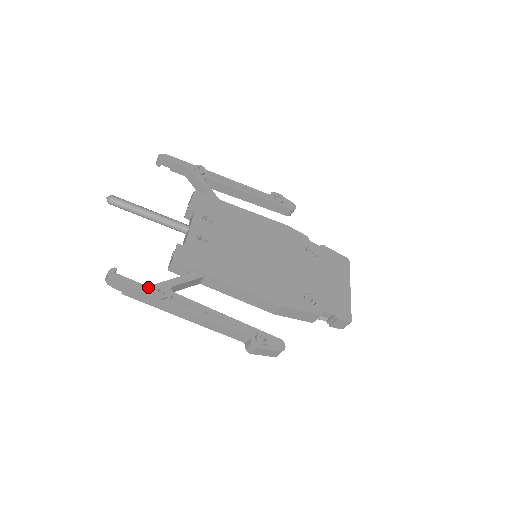
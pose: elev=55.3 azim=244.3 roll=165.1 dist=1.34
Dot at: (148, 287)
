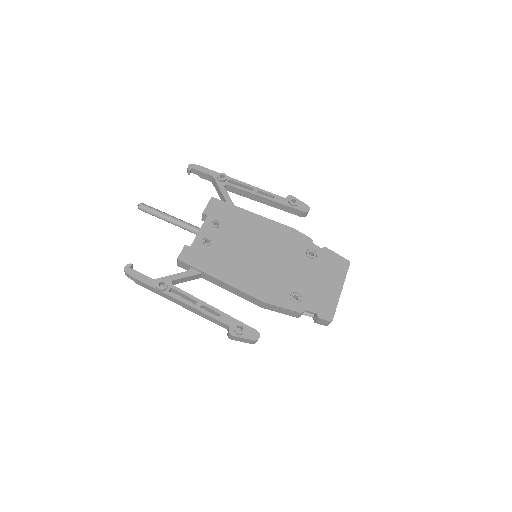
Dot at: (153, 280)
